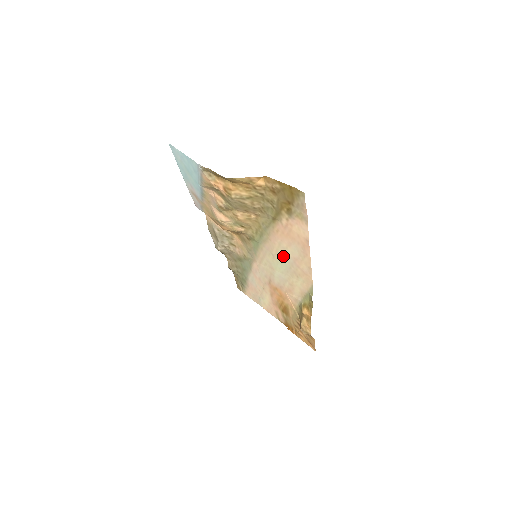
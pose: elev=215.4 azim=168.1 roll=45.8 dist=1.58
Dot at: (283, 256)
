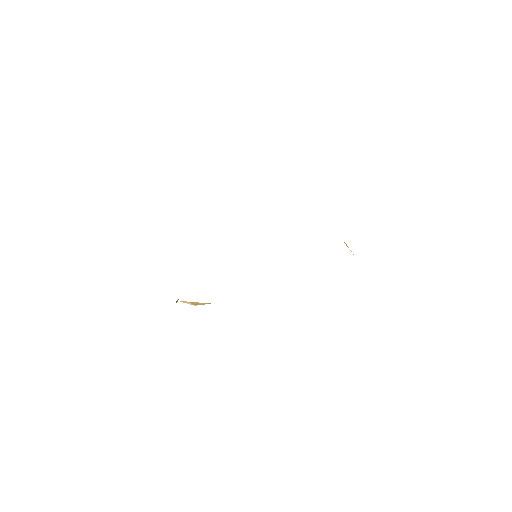
Dot at: occluded
